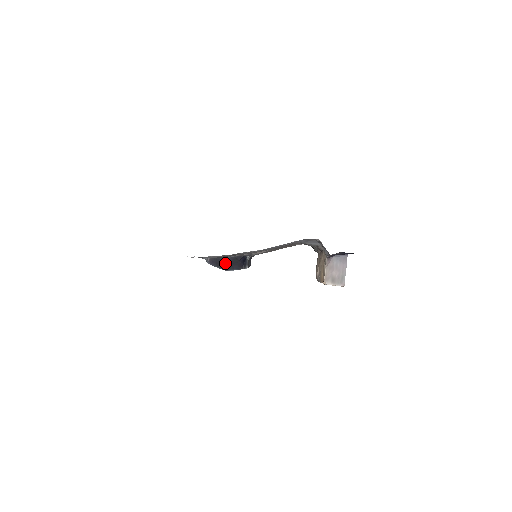
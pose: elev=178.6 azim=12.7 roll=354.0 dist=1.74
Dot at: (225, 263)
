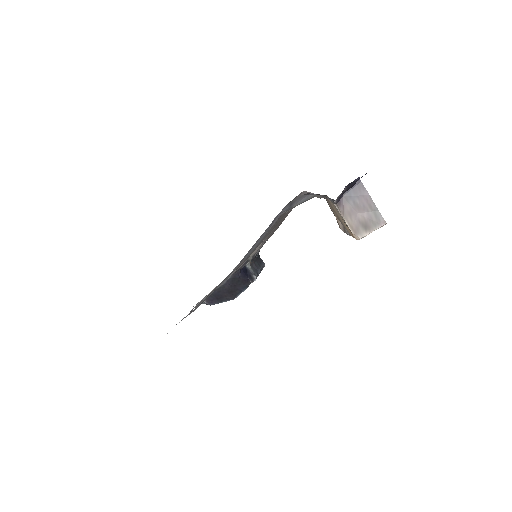
Dot at: (226, 292)
